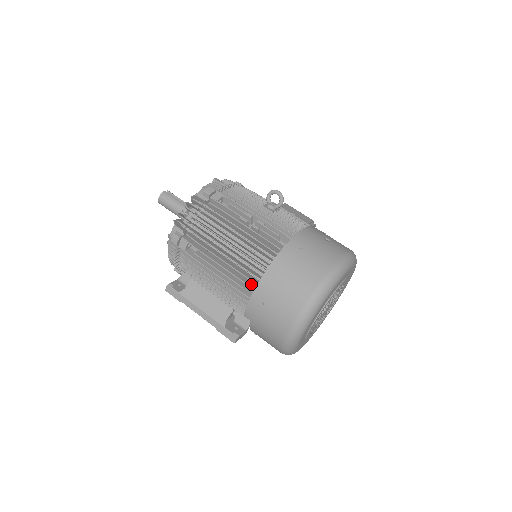
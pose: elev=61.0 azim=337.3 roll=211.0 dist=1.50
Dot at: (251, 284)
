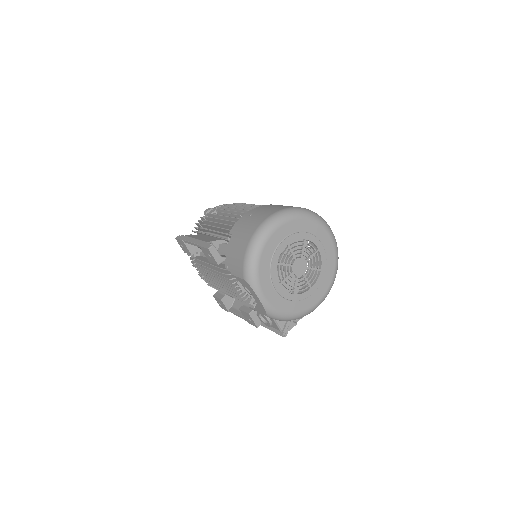
Dot at: occluded
